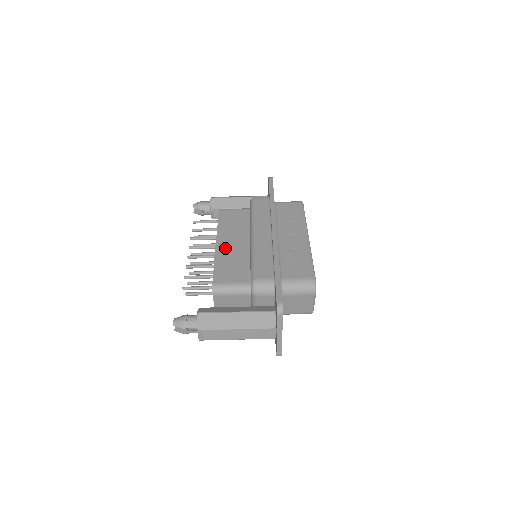
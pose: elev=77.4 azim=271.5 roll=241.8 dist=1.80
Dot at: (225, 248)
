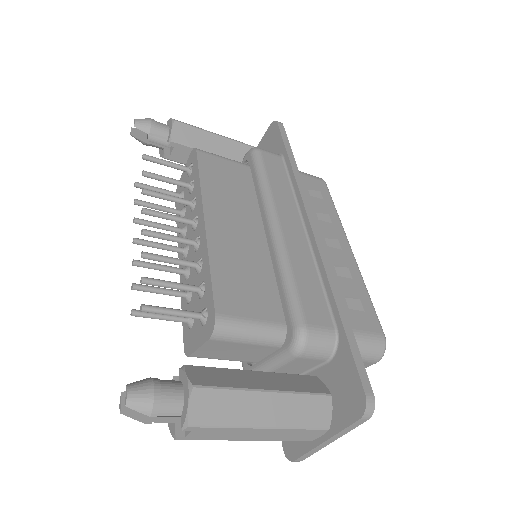
Dot at: (223, 234)
